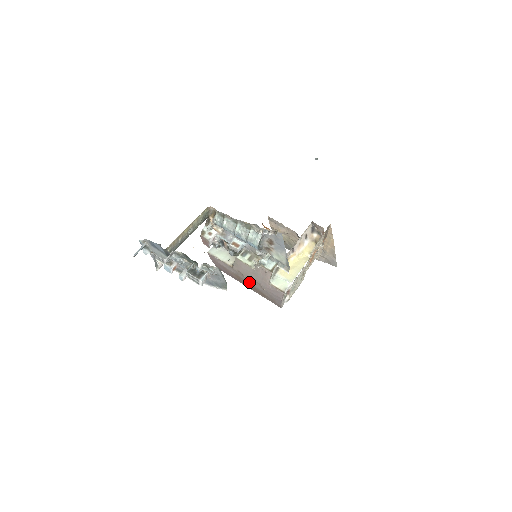
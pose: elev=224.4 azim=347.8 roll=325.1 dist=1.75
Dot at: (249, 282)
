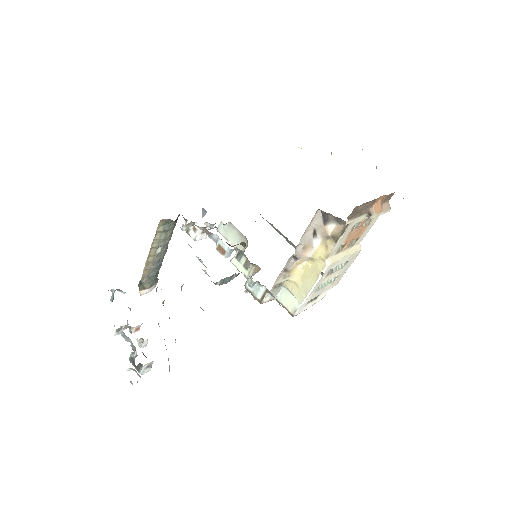
Dot at: occluded
